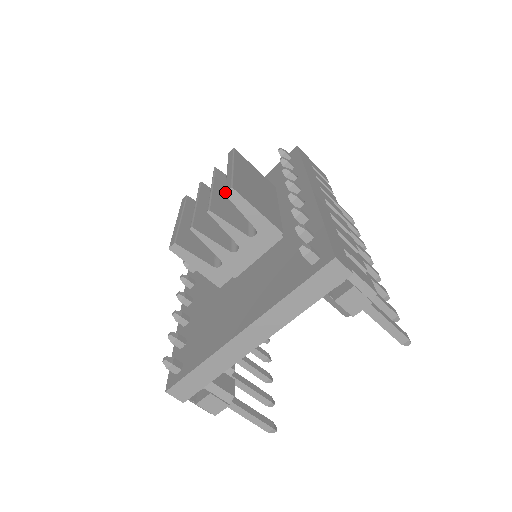
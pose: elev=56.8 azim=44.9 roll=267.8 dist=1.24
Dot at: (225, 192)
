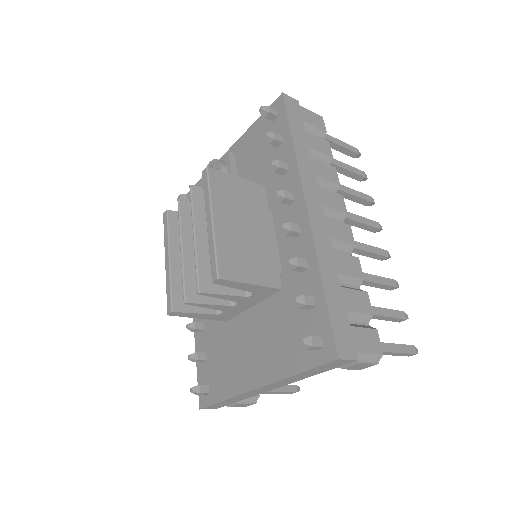
Dot at: (212, 280)
